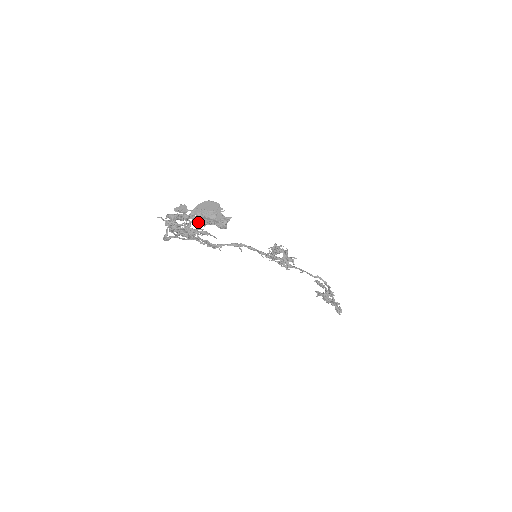
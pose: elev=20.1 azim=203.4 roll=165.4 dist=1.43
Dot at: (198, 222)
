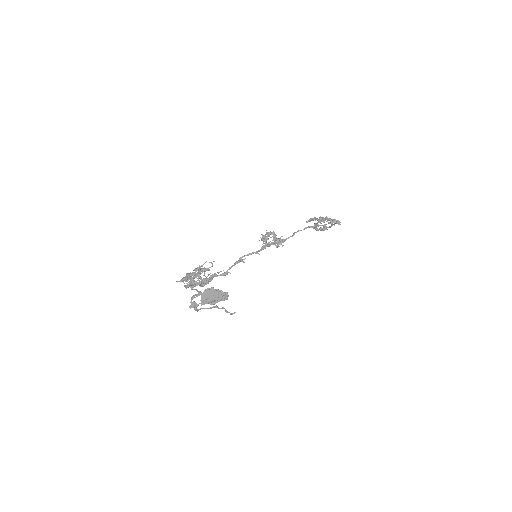
Dot at: occluded
